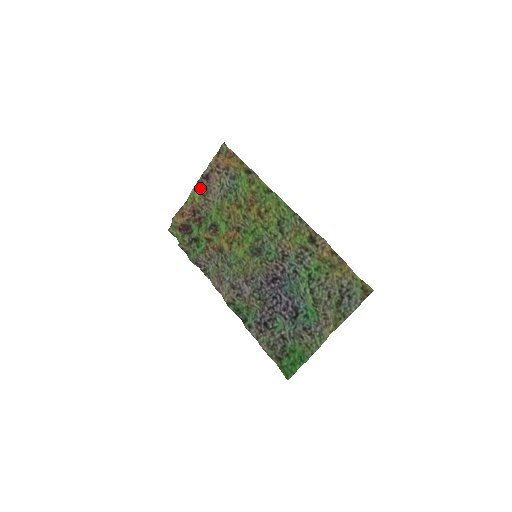
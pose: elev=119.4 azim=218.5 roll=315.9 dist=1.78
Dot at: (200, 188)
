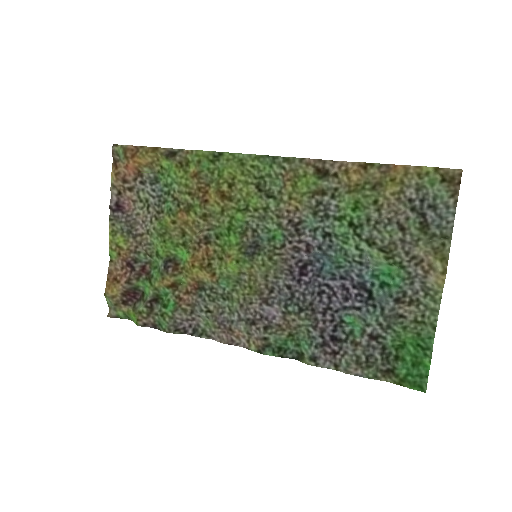
Dot at: (118, 227)
